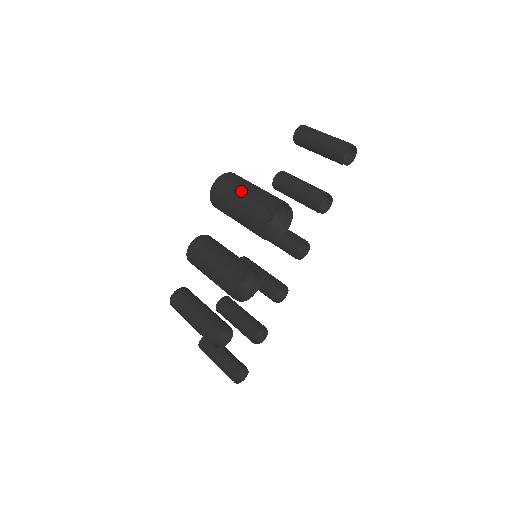
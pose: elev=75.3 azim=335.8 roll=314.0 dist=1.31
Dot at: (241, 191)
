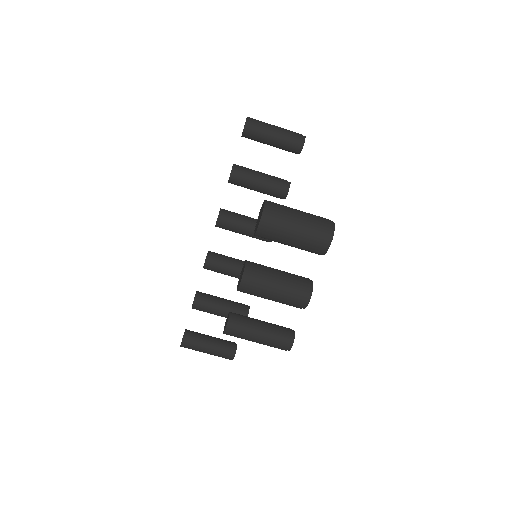
Dot at: (296, 221)
